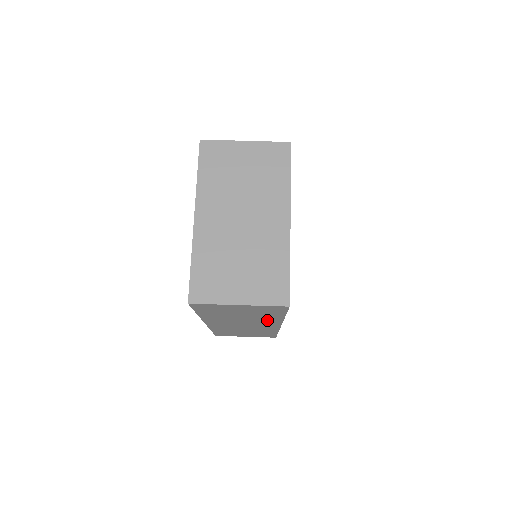
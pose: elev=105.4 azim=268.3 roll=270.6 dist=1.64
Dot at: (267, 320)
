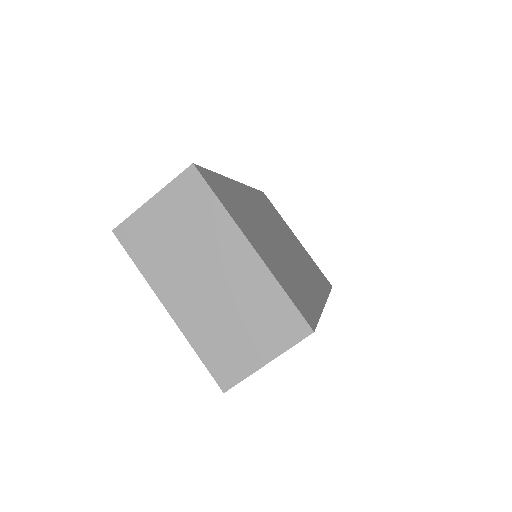
Dot at: occluded
